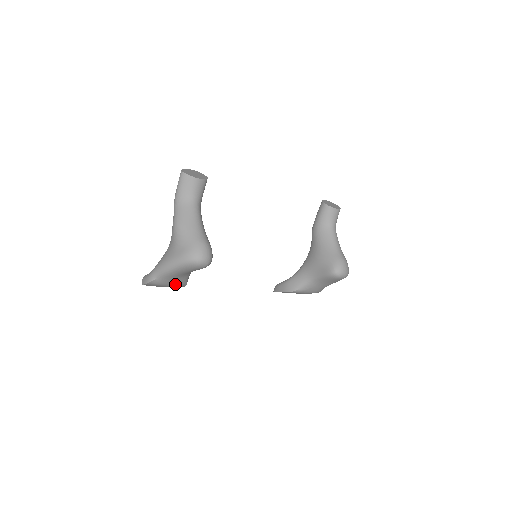
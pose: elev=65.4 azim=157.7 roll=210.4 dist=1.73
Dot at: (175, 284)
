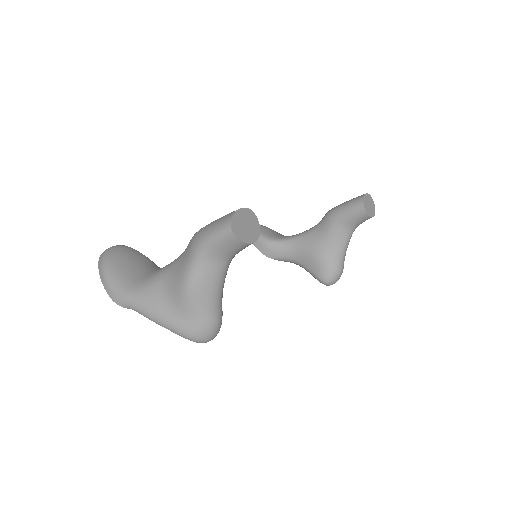
Dot at: occluded
